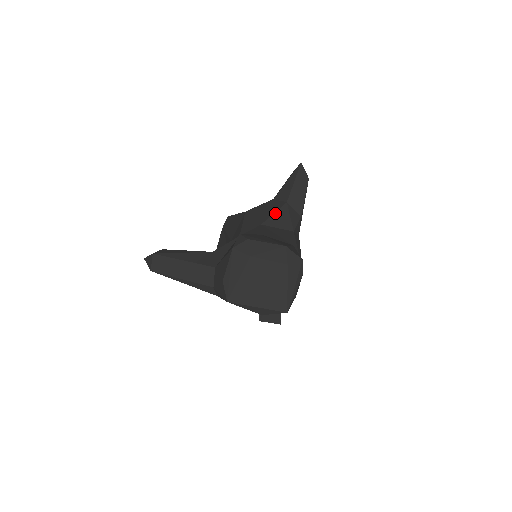
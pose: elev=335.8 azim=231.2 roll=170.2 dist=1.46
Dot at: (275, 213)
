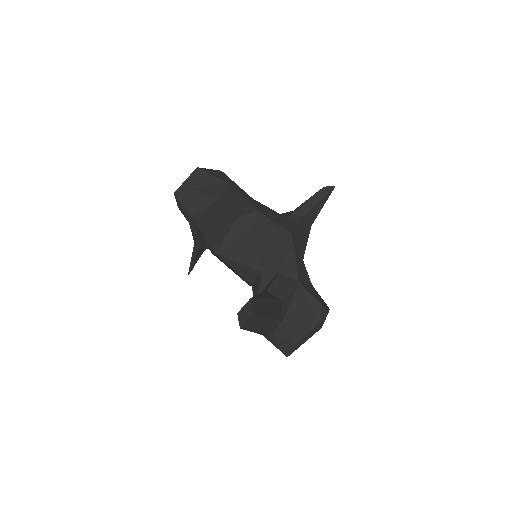
Dot at: occluded
